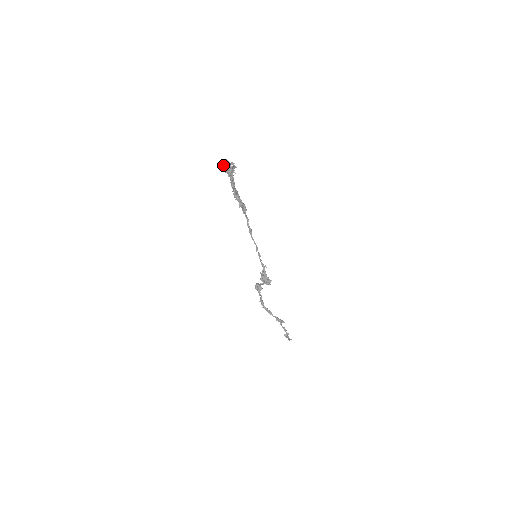
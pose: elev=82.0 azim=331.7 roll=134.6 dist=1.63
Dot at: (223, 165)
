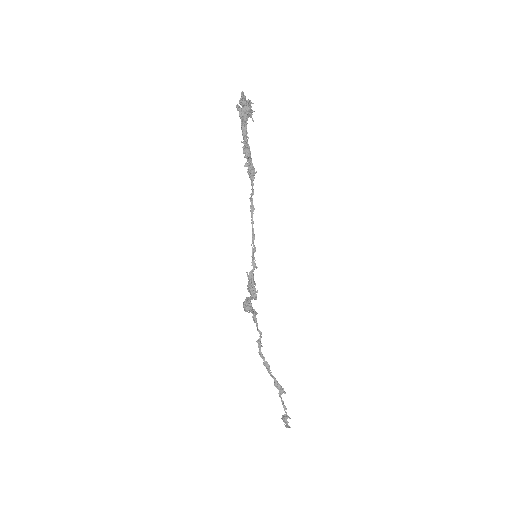
Dot at: (239, 102)
